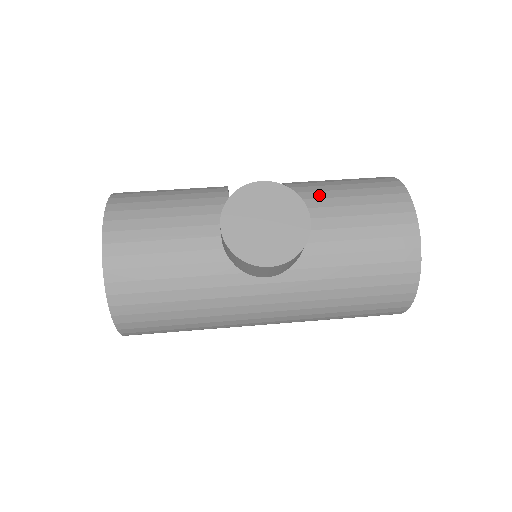
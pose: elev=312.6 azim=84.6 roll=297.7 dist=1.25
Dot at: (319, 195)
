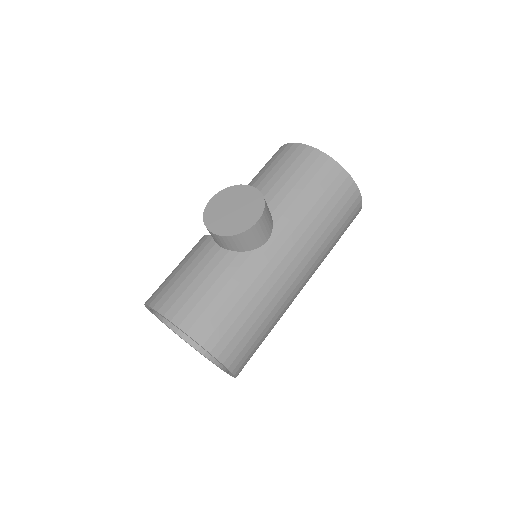
Dot at: occluded
